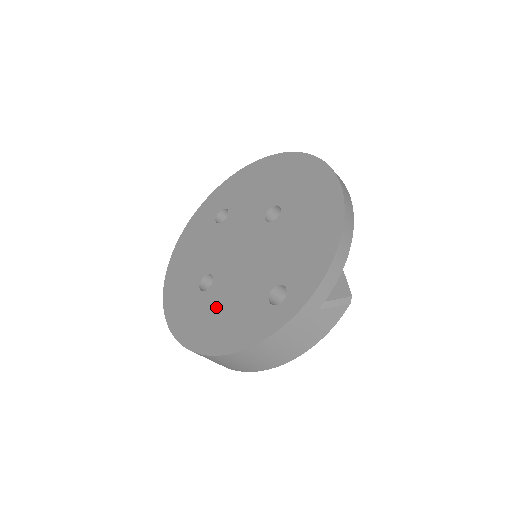
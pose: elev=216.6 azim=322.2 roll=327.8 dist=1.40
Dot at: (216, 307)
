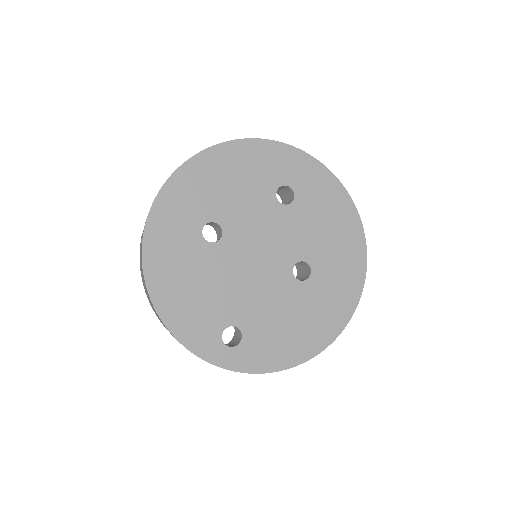
Dot at: (195, 269)
